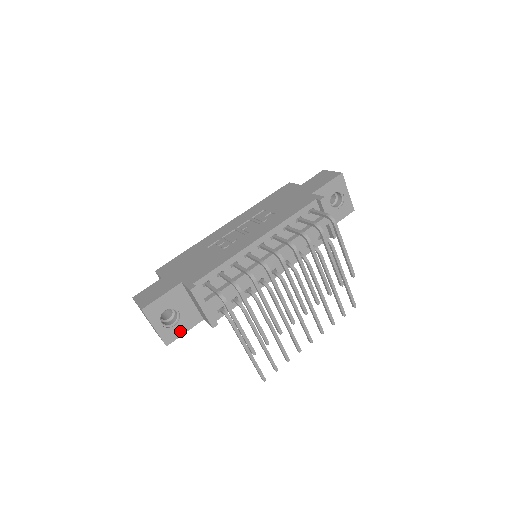
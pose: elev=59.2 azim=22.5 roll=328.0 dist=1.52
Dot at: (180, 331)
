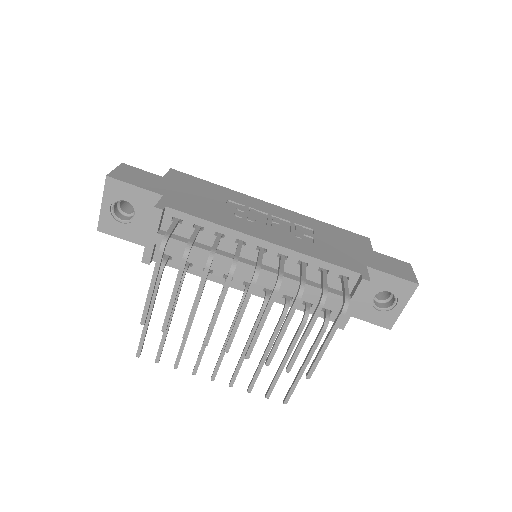
Dot at: (121, 233)
